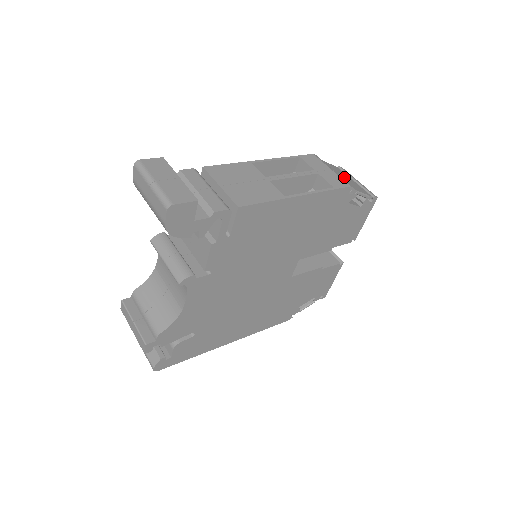
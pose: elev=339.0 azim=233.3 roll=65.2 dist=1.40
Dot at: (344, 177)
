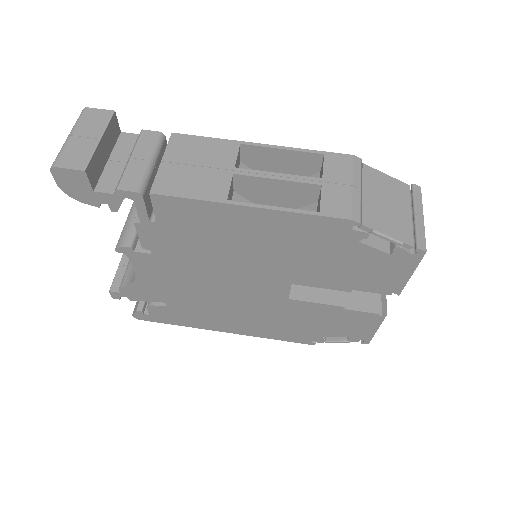
Dot at: (384, 203)
